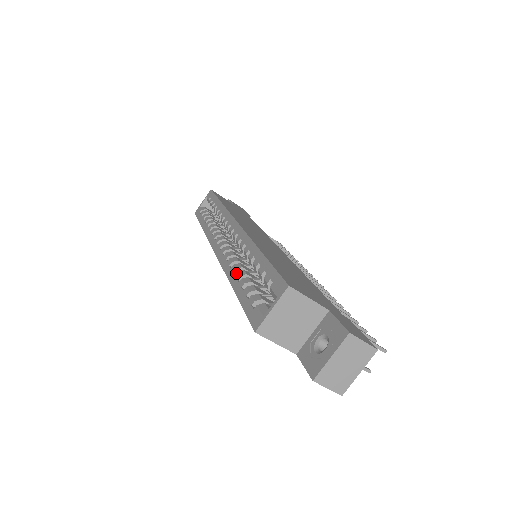
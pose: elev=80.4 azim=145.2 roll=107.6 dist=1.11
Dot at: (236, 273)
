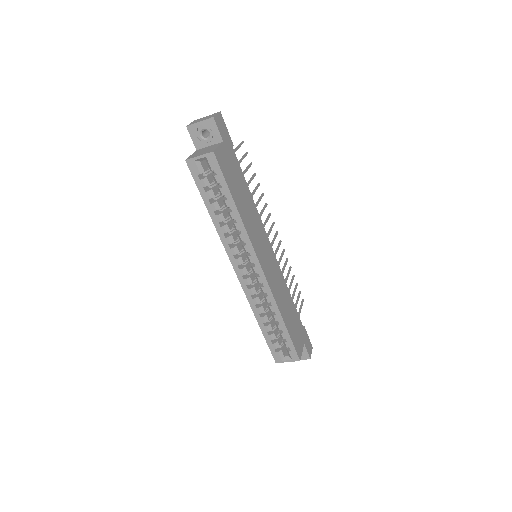
Dot at: (262, 318)
